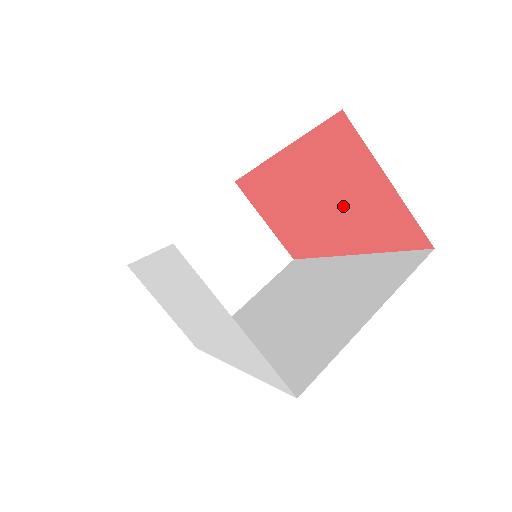
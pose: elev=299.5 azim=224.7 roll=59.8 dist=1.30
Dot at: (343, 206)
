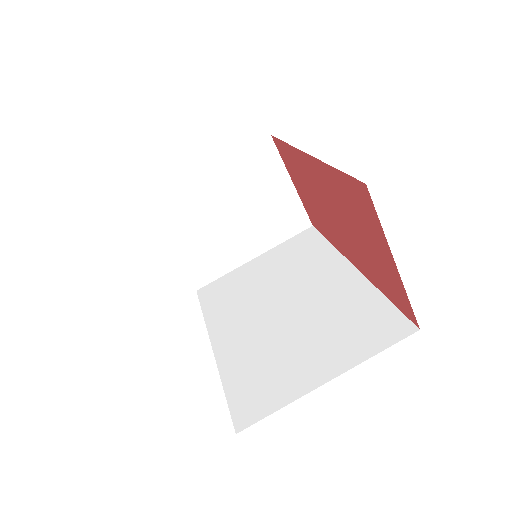
Dot at: (355, 238)
